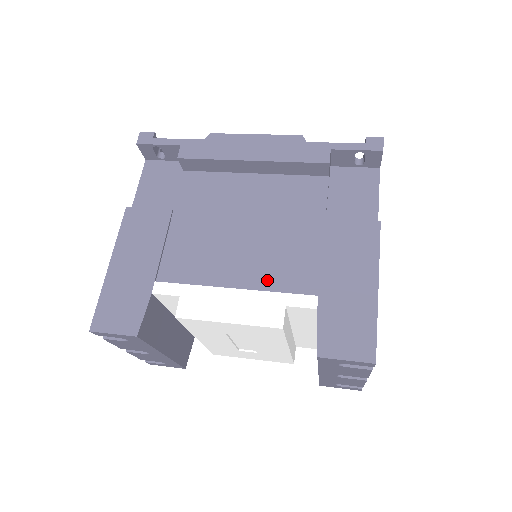
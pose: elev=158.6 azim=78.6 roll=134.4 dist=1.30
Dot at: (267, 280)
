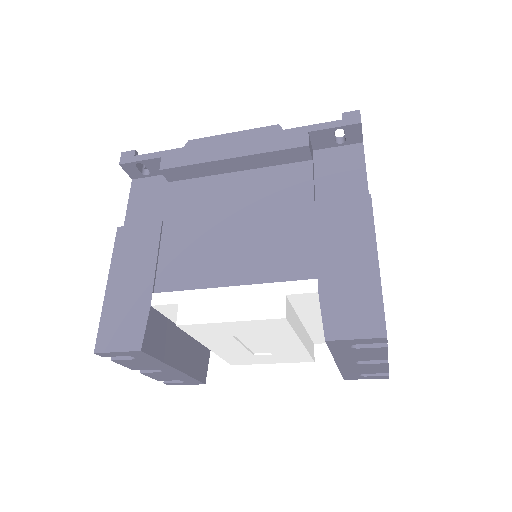
Dot at: (264, 272)
